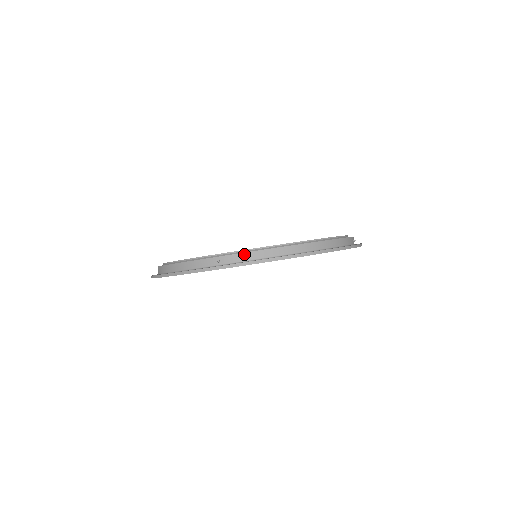
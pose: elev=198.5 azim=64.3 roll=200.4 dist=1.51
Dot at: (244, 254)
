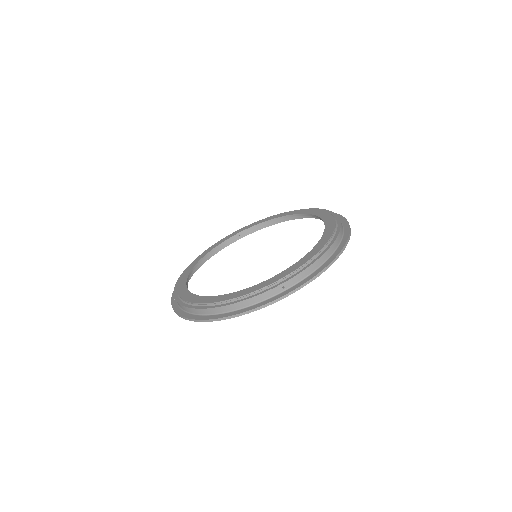
Dot at: (178, 303)
